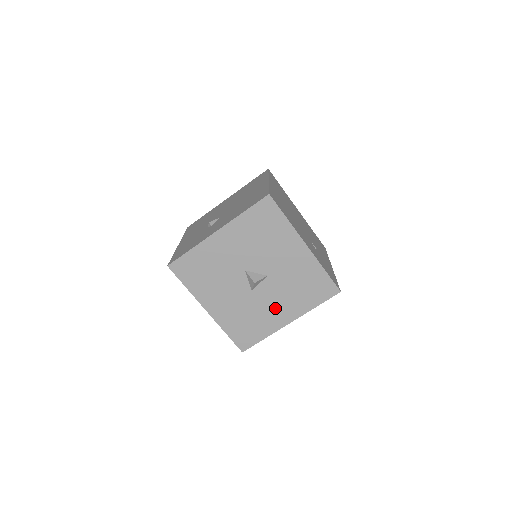
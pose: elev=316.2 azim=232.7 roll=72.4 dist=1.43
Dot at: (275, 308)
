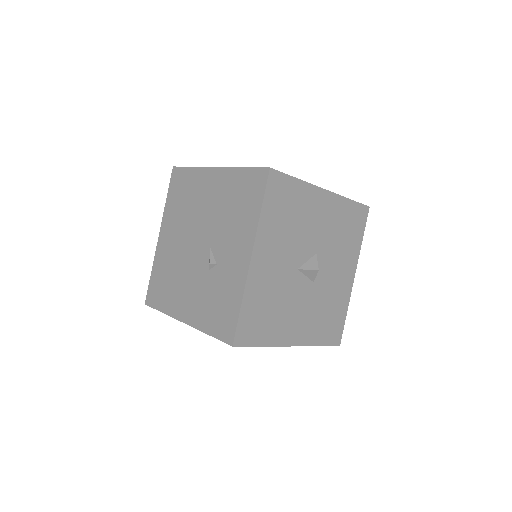
Dot at: (338, 277)
